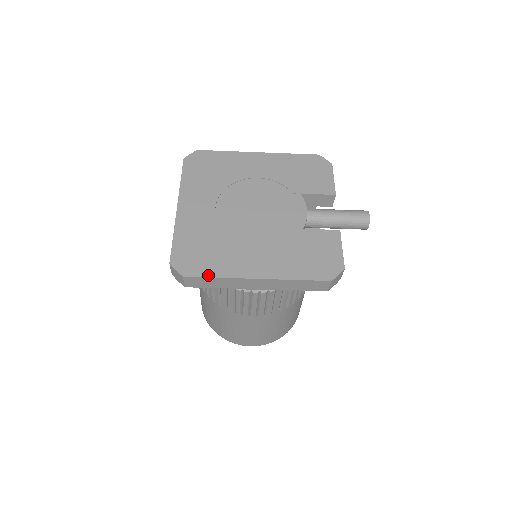
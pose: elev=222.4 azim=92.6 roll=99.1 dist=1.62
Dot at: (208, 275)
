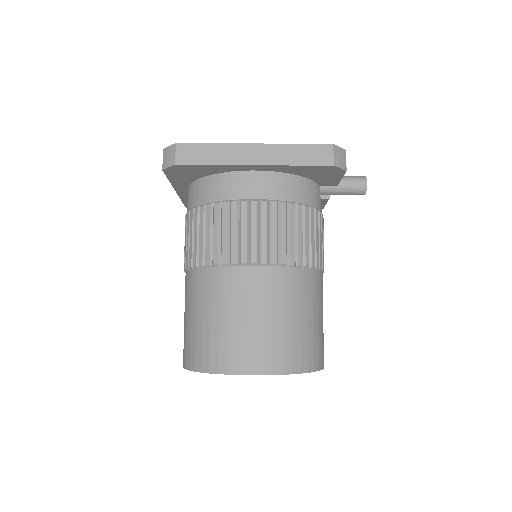
Dot at: (202, 144)
